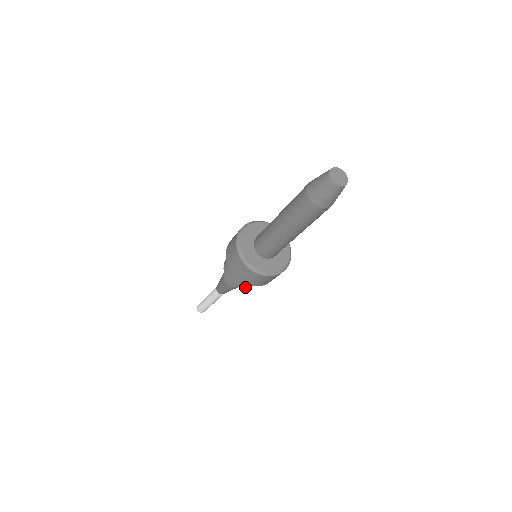
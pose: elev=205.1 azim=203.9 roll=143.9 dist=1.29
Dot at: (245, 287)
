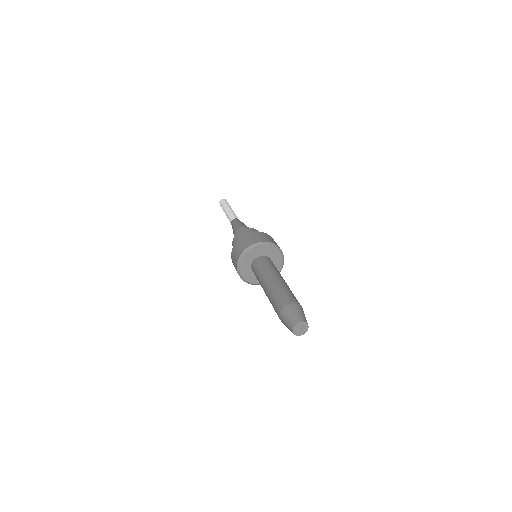
Dot at: occluded
